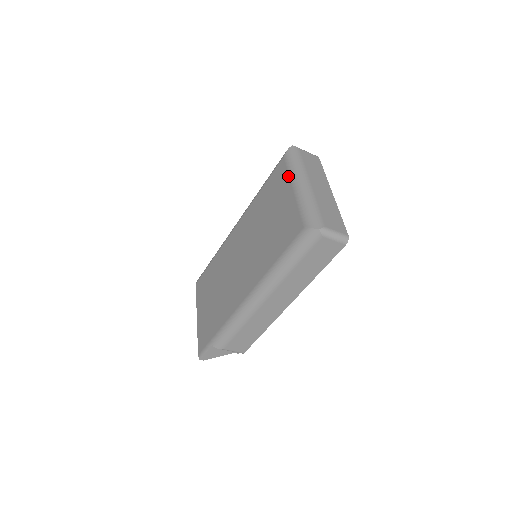
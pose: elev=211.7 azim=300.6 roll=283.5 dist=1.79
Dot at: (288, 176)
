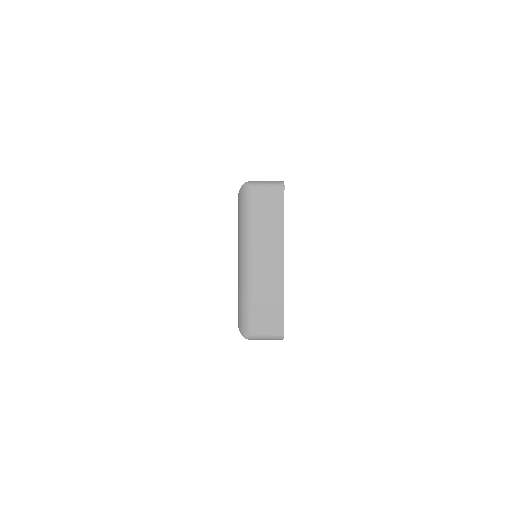
Dot at: occluded
